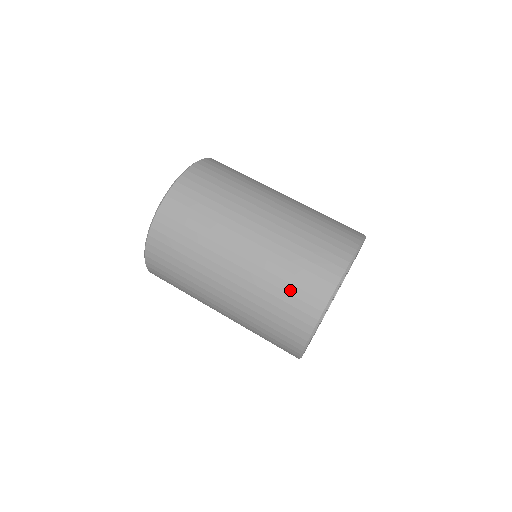
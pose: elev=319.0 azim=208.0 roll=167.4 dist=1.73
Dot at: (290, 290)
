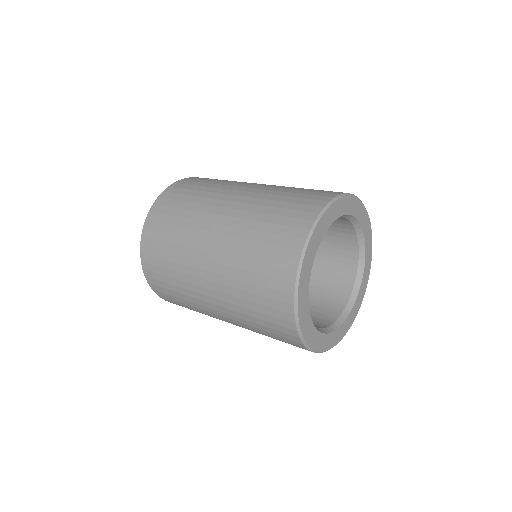
Dot at: (258, 281)
